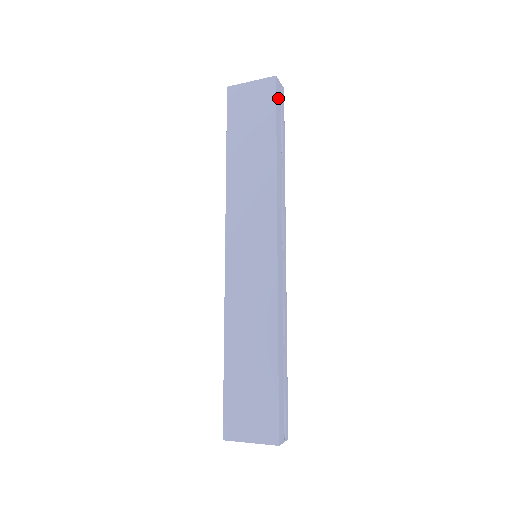
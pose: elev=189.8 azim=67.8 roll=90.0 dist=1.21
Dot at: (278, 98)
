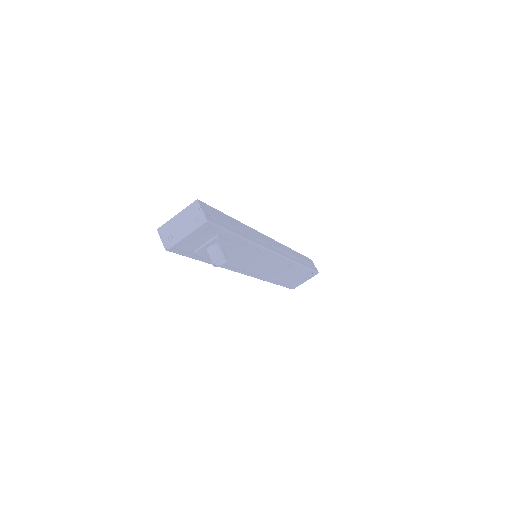
Dot at: (309, 261)
